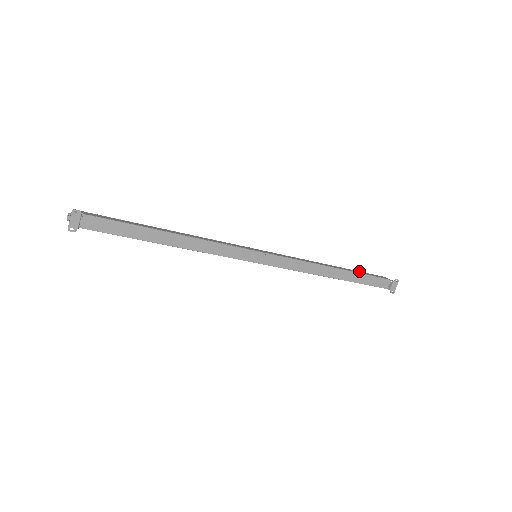
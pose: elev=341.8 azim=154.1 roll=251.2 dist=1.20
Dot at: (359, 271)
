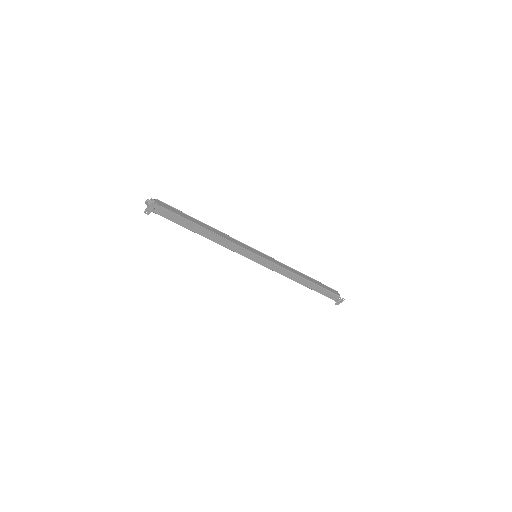
Dot at: occluded
